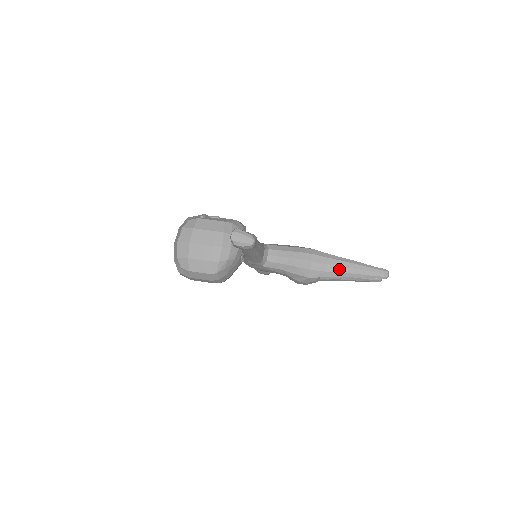
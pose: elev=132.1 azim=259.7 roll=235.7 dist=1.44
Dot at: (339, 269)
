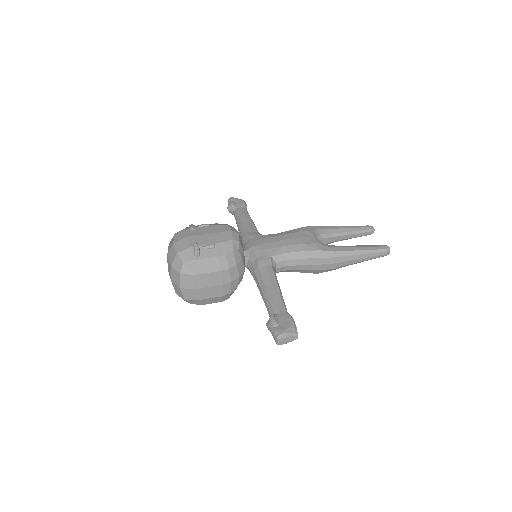
Dot at: (347, 263)
